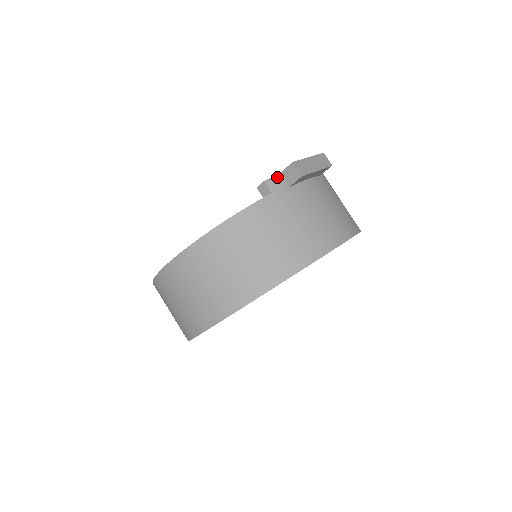
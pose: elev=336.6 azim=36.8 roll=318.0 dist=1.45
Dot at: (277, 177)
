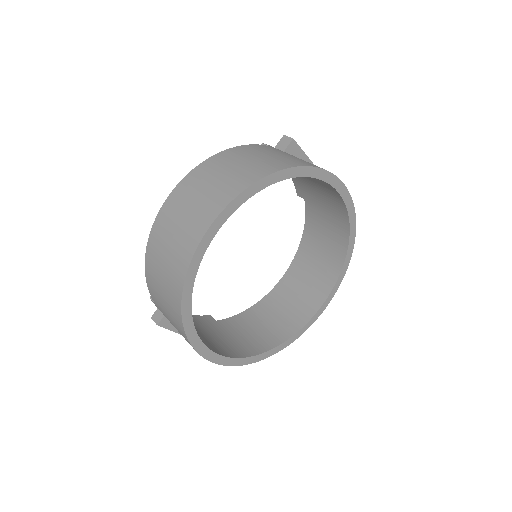
Dot at: occluded
